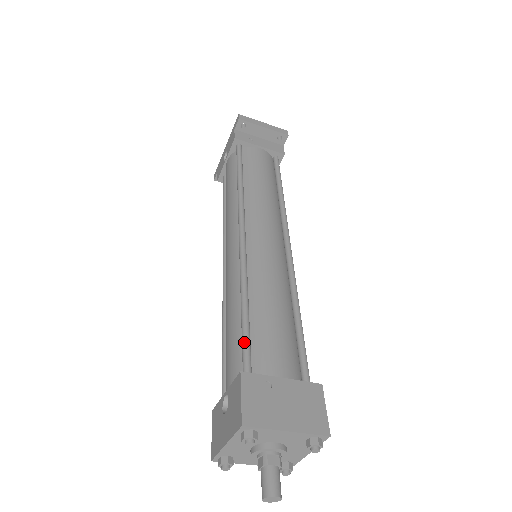
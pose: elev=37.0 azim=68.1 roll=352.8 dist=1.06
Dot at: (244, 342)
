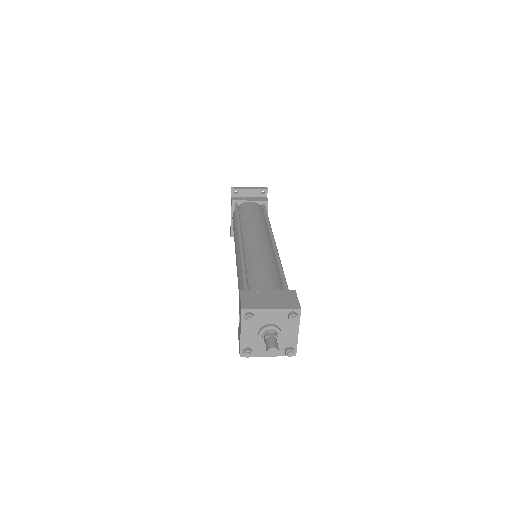
Dot at: (243, 282)
